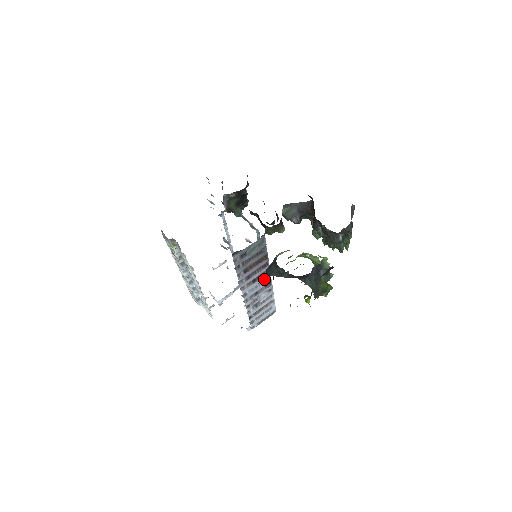
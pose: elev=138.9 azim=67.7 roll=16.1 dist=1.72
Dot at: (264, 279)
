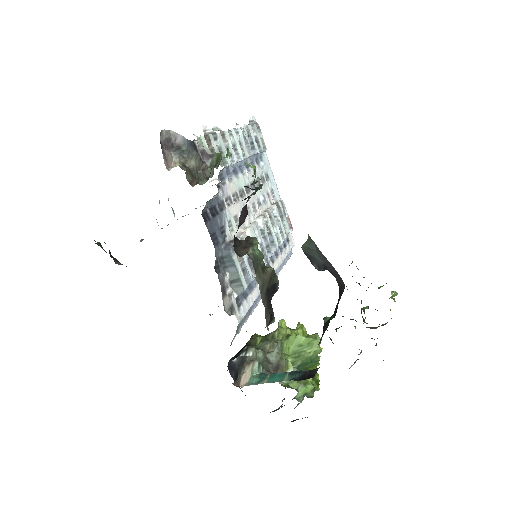
Dot at: occluded
